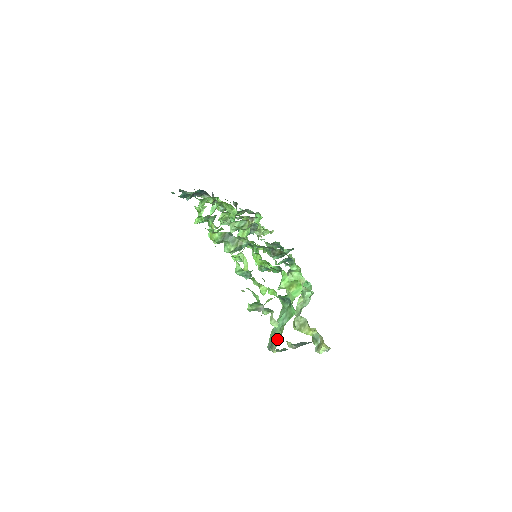
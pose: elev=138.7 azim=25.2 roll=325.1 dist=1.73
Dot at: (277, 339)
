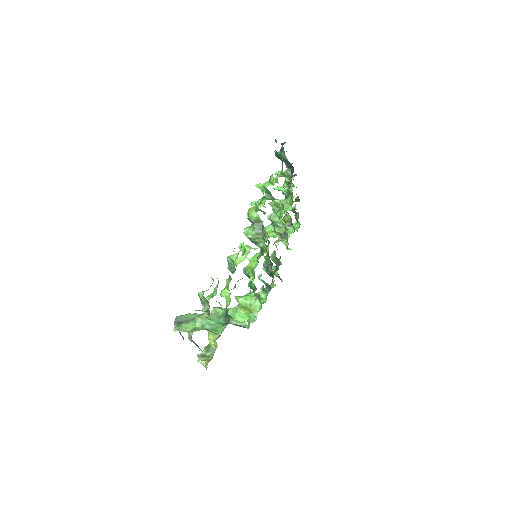
Dot at: (188, 327)
